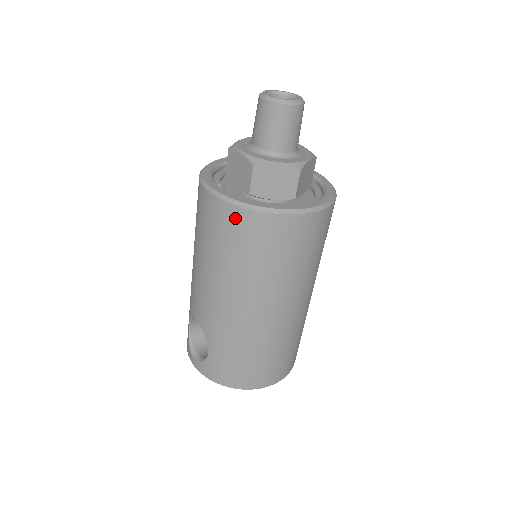
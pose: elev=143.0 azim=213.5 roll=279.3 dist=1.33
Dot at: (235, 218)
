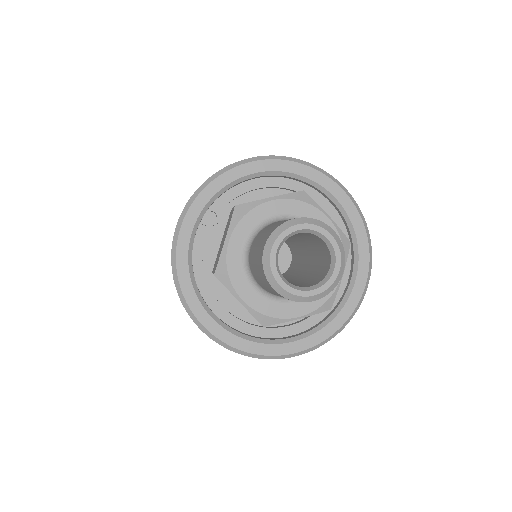
Dot at: occluded
